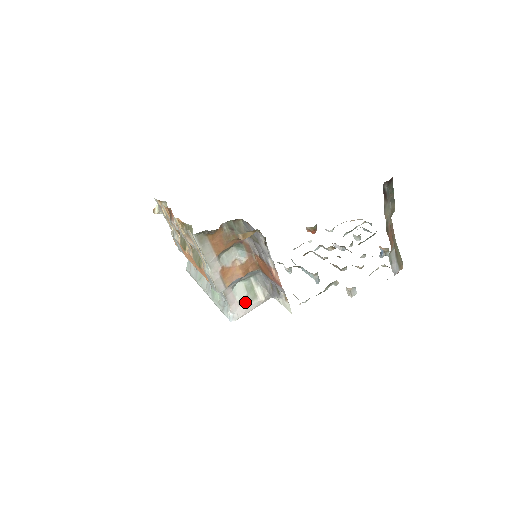
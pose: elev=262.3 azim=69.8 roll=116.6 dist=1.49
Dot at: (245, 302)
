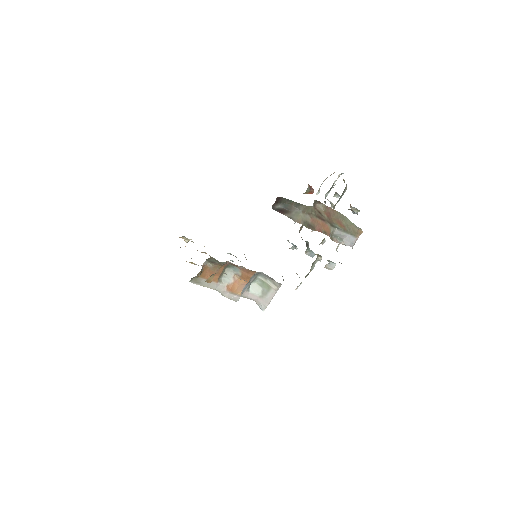
Dot at: (264, 295)
